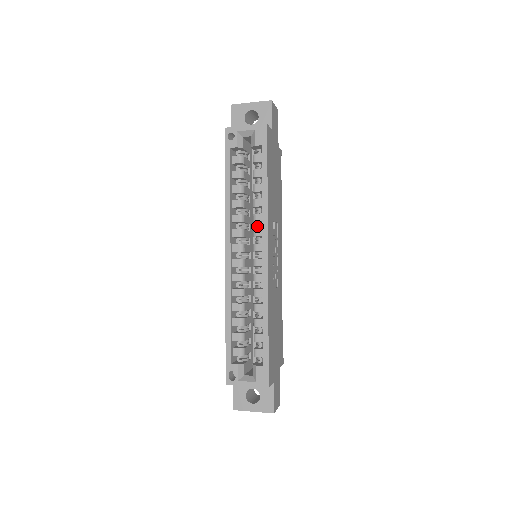
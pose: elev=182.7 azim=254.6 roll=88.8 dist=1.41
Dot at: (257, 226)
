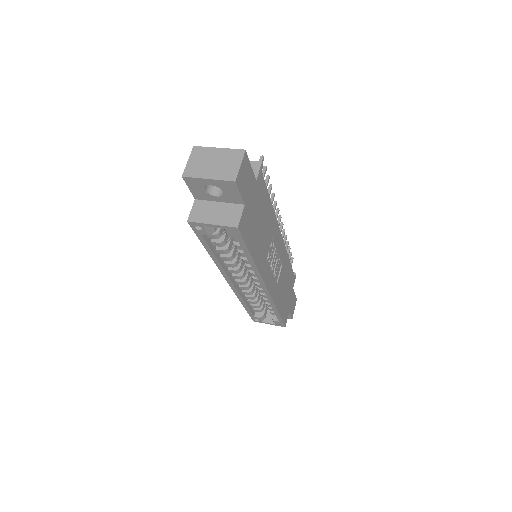
Dot at: occluded
